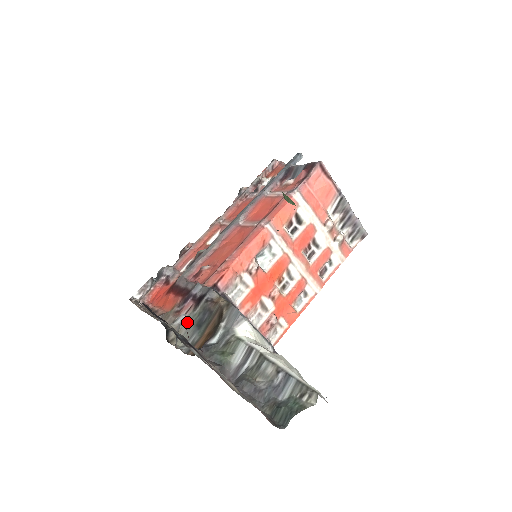
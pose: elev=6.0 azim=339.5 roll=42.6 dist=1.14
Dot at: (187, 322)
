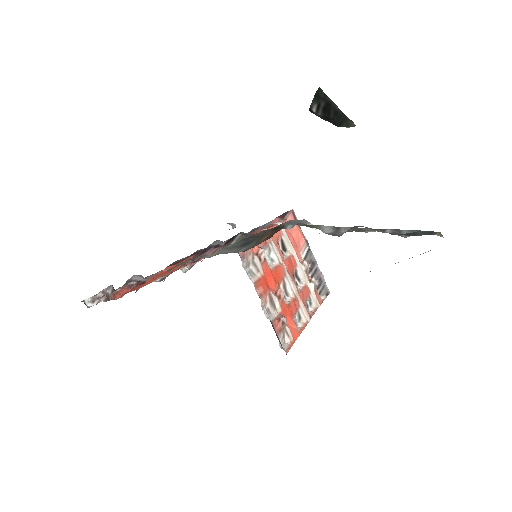
Dot at: (224, 249)
